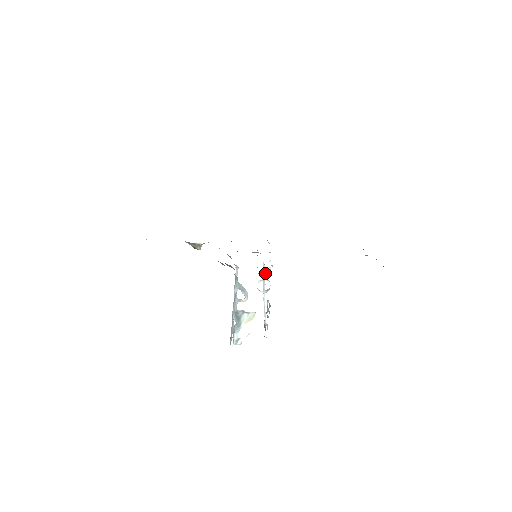
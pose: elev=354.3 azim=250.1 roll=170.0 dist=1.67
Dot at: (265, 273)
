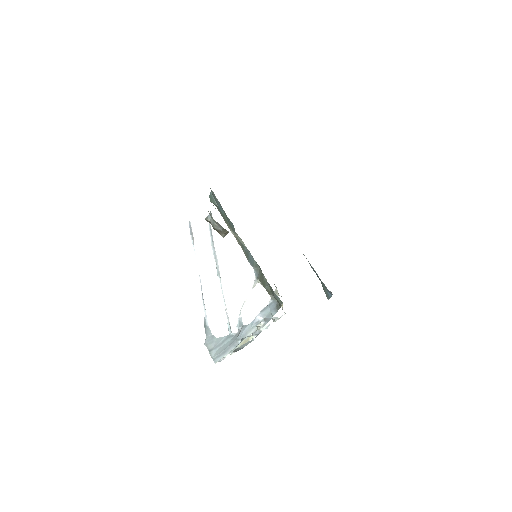
Dot at: occluded
